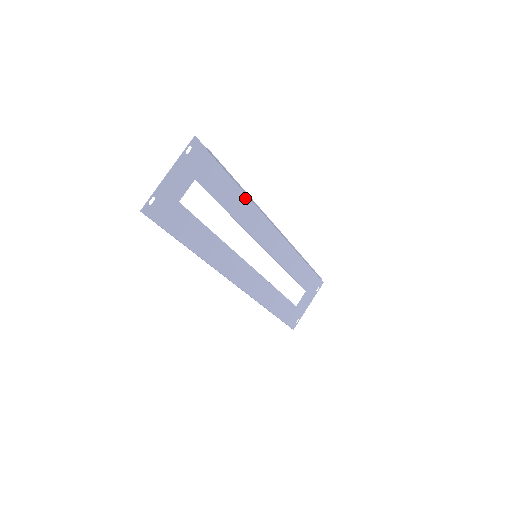
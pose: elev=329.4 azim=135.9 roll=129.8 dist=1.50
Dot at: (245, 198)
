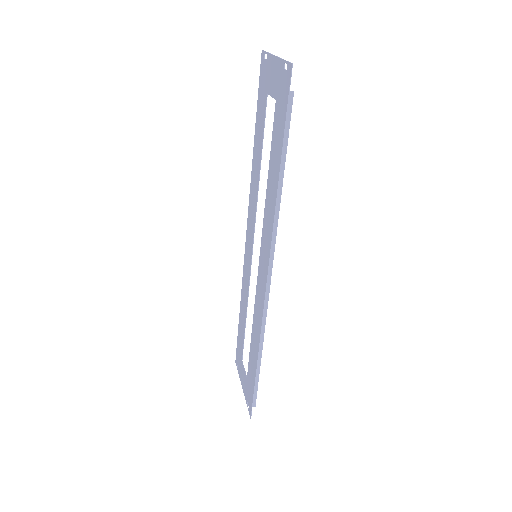
Dot at: (253, 169)
